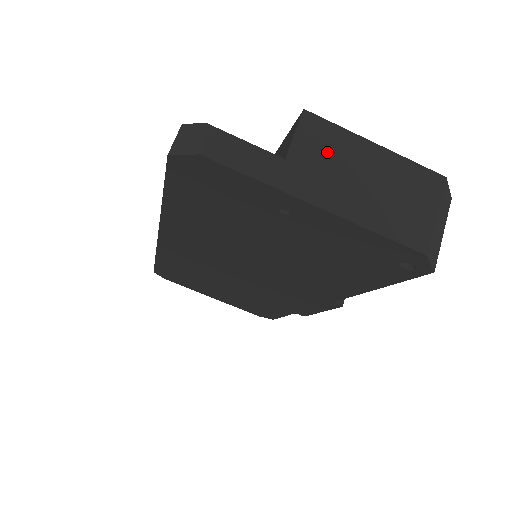
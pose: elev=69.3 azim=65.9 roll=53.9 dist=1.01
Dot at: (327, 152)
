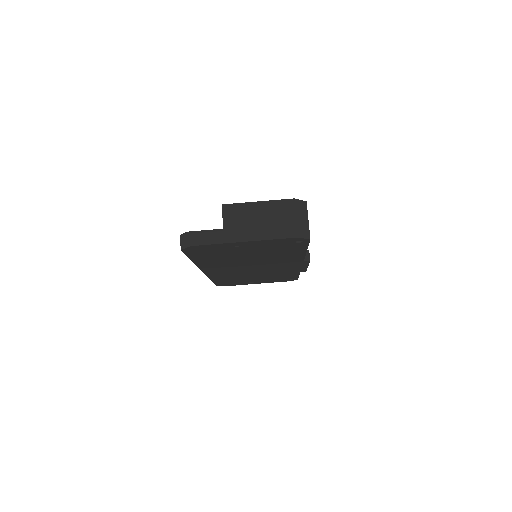
Dot at: (239, 217)
